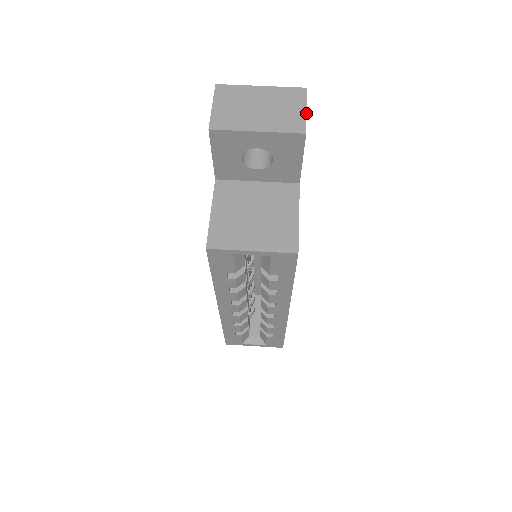
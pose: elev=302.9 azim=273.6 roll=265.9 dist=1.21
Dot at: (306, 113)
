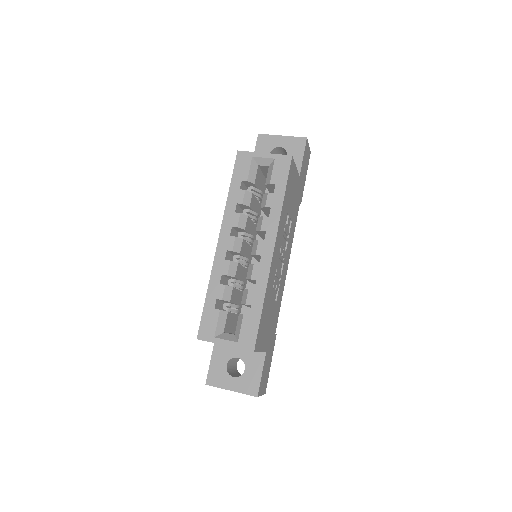
Dot at: (308, 144)
